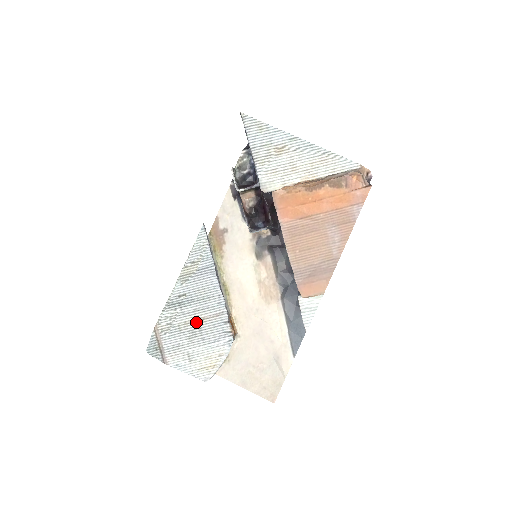
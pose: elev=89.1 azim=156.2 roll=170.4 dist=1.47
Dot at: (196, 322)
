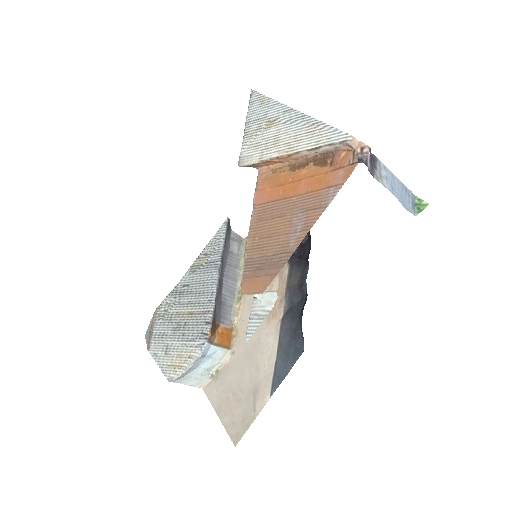
Dot at: (185, 315)
